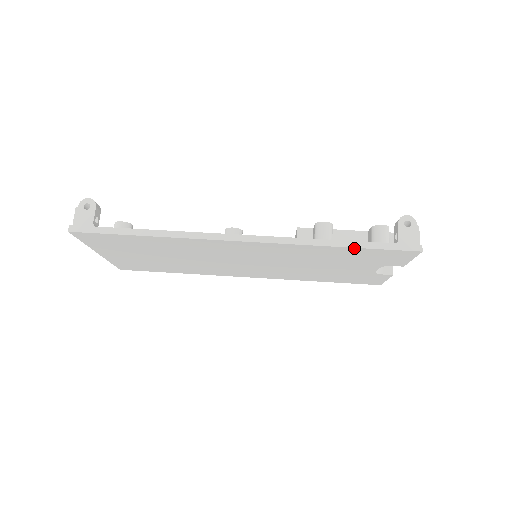
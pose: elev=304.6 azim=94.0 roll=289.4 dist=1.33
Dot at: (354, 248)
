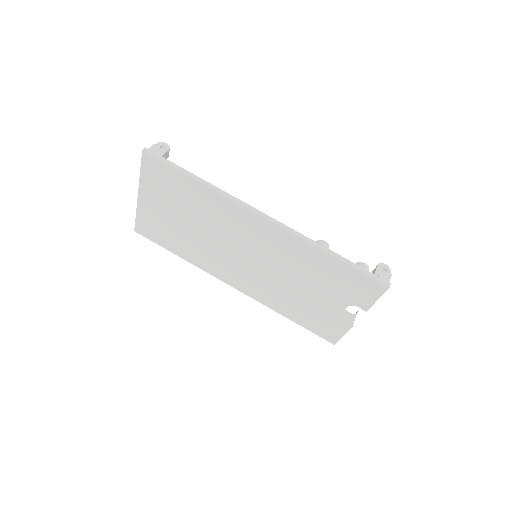
Dot at: (341, 262)
